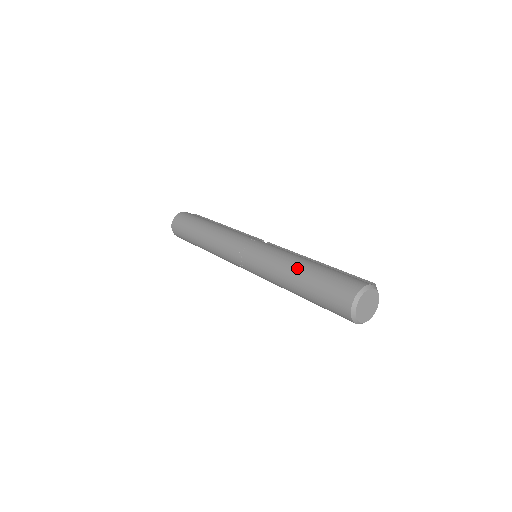
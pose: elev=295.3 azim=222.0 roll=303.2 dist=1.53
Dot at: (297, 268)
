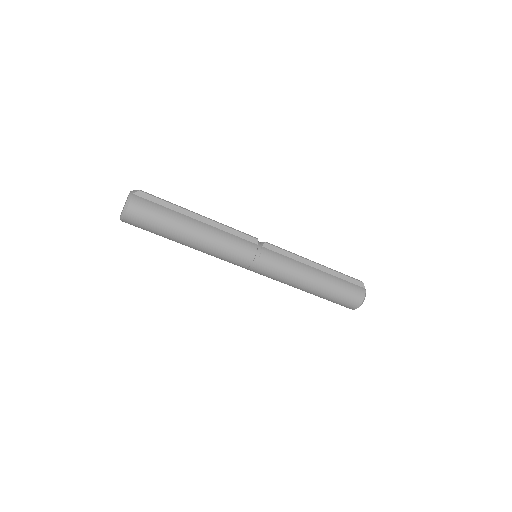
Dot at: (312, 289)
